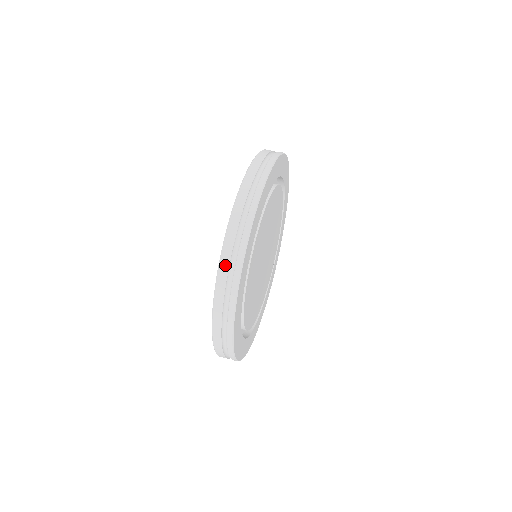
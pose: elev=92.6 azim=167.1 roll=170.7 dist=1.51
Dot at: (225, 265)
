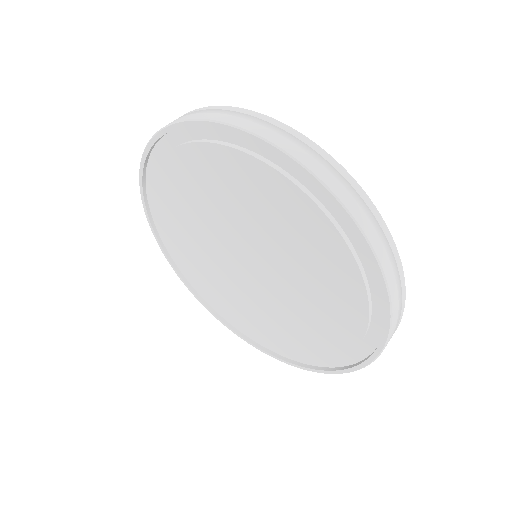
Dot at: (366, 223)
